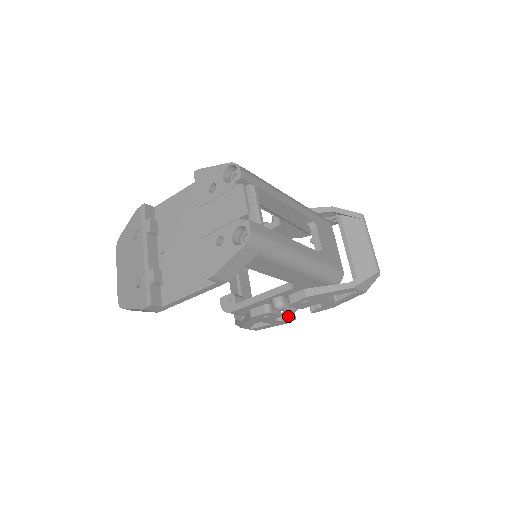
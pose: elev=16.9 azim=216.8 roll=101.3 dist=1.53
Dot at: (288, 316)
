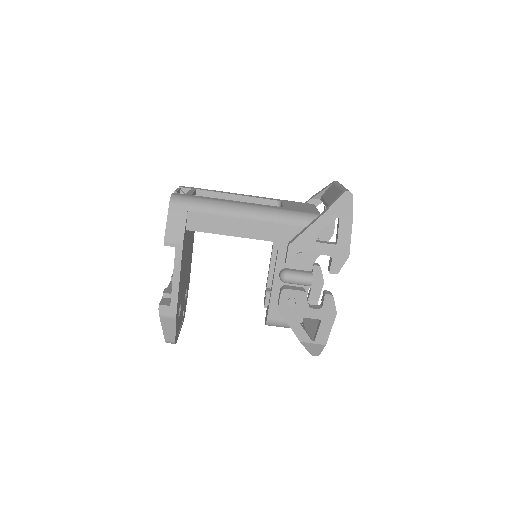
Dot at: (323, 297)
